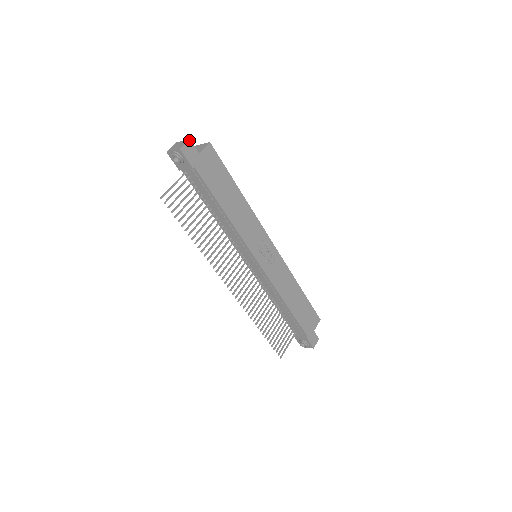
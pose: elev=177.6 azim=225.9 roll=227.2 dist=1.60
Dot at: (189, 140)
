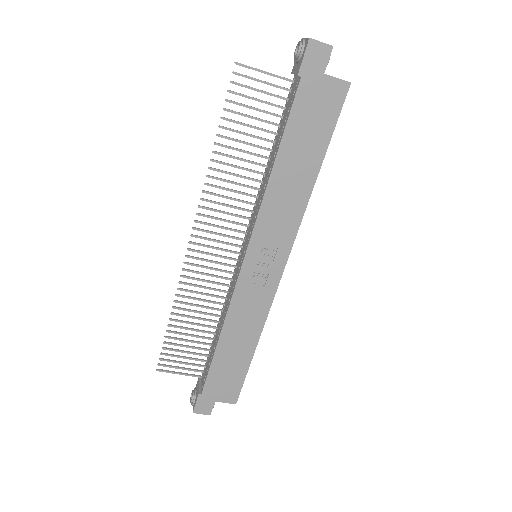
Dot at: (331, 46)
